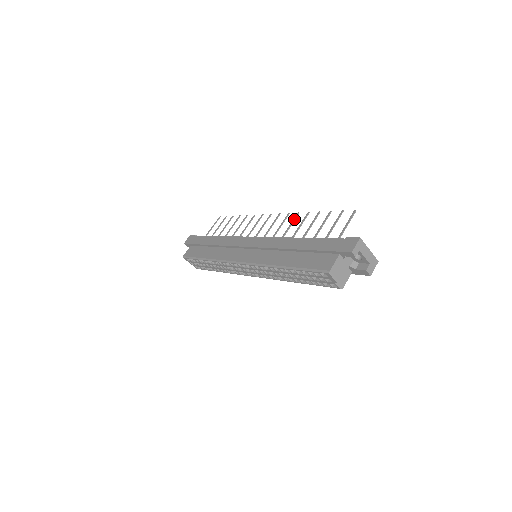
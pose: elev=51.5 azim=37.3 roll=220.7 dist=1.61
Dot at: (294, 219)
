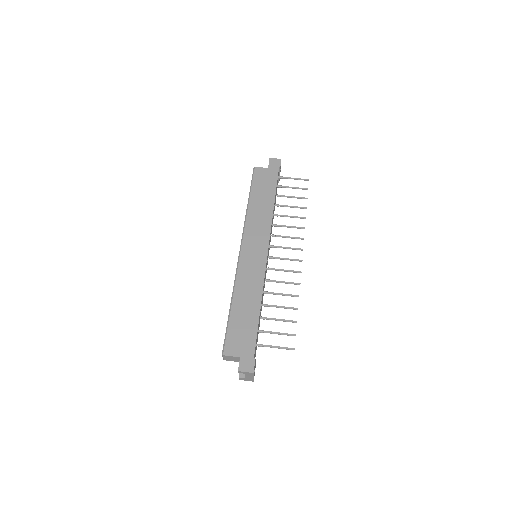
Dot at: (292, 283)
